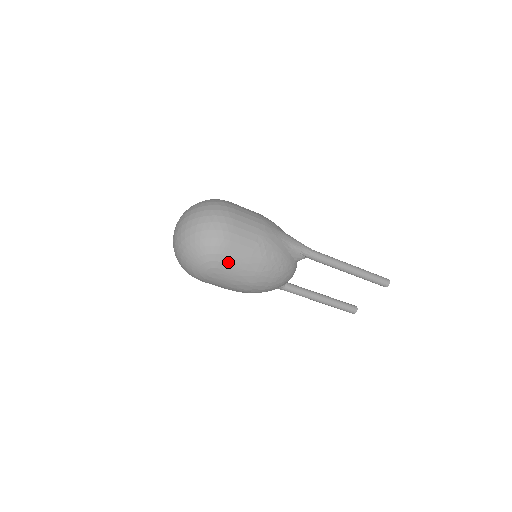
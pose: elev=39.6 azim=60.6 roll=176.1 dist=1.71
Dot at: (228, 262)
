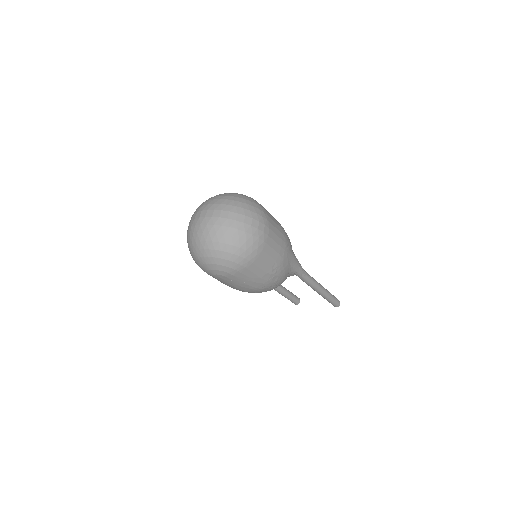
Dot at: (239, 277)
